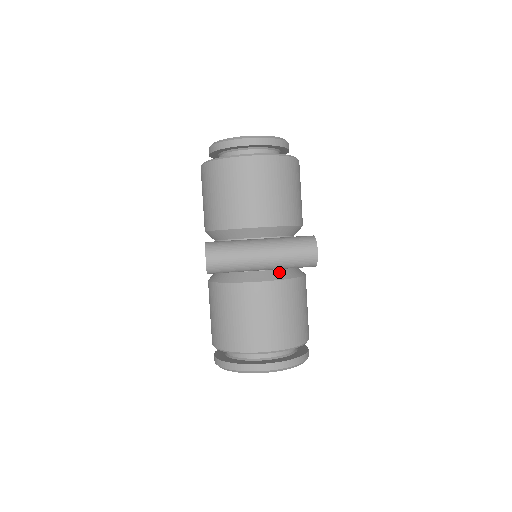
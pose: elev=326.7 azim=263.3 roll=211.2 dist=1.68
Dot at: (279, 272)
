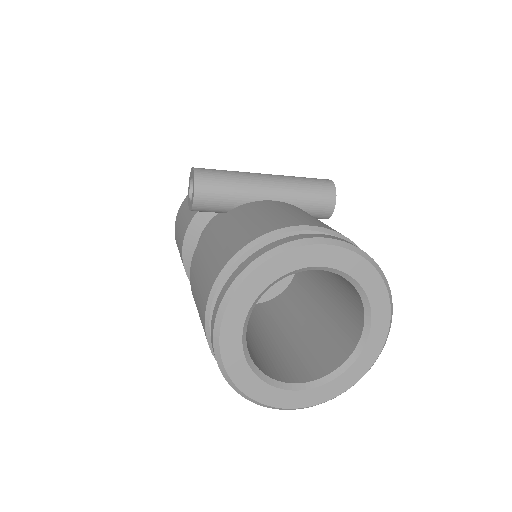
Dot at: occluded
